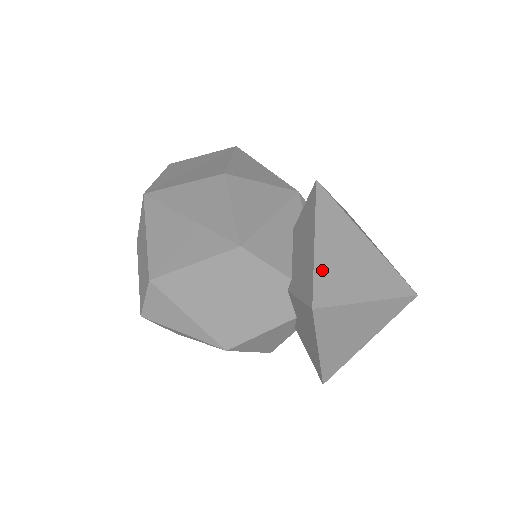
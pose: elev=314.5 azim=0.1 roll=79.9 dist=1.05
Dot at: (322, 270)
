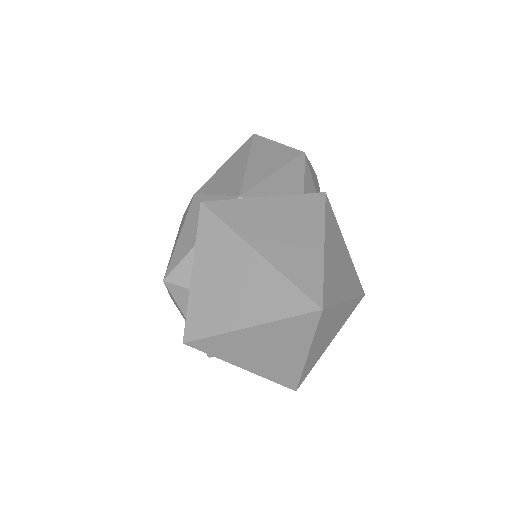
Dot at: (197, 302)
